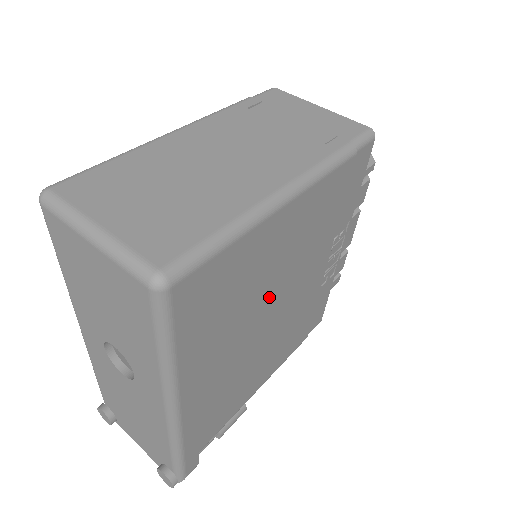
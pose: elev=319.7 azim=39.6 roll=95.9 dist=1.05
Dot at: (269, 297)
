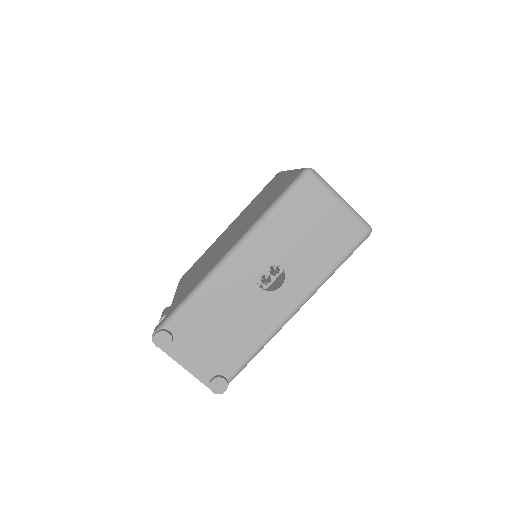
Dot at: occluded
